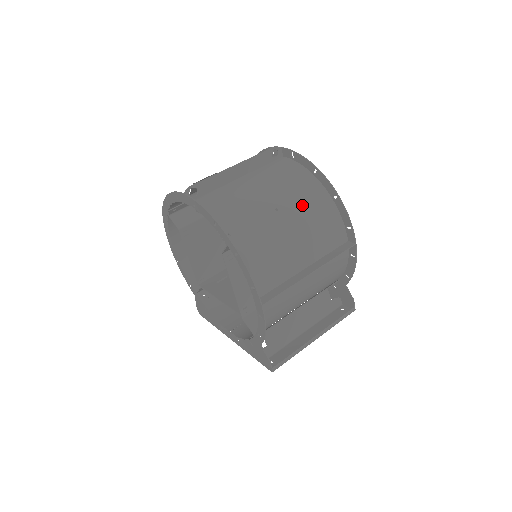
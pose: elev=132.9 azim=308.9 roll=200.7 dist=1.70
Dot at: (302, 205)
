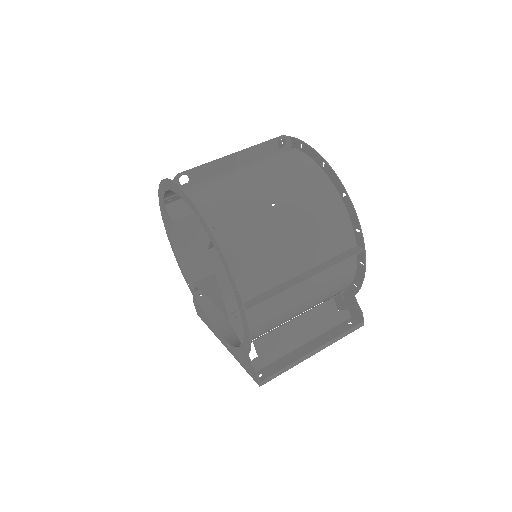
Dot at: (304, 201)
